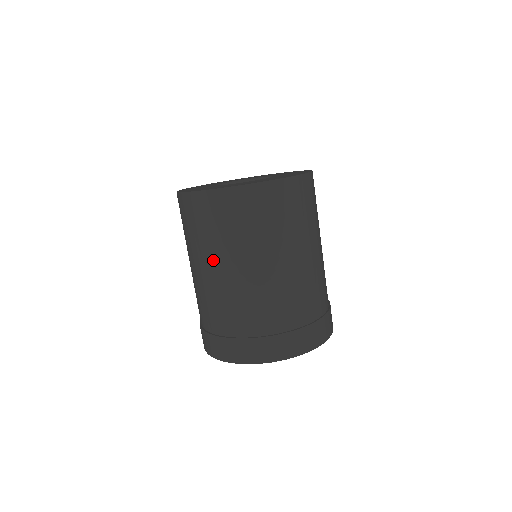
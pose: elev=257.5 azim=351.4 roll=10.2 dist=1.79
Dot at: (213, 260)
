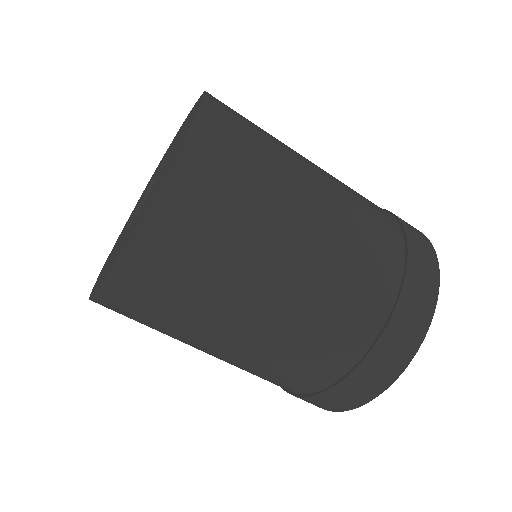
Dot at: occluded
